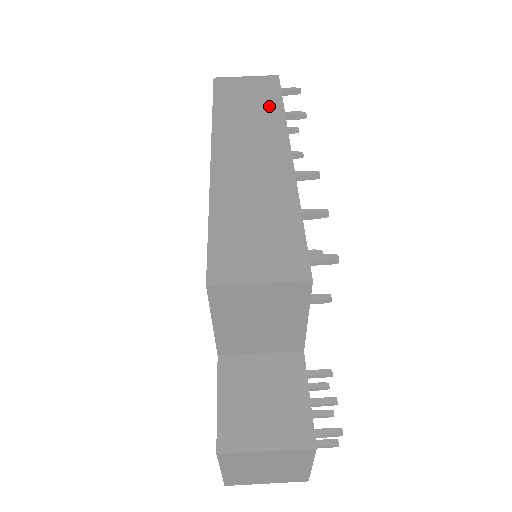
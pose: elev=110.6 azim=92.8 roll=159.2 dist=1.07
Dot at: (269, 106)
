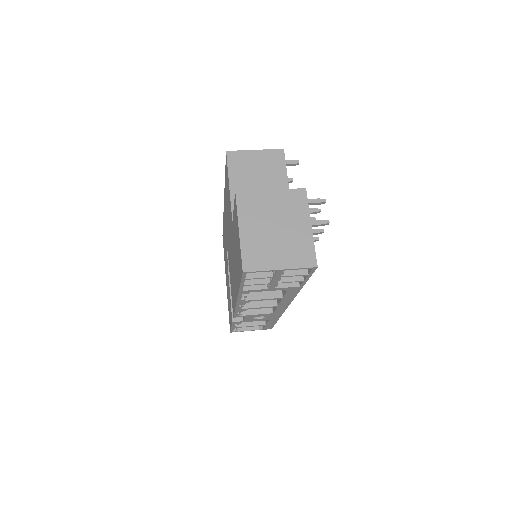
Dot at: occluded
